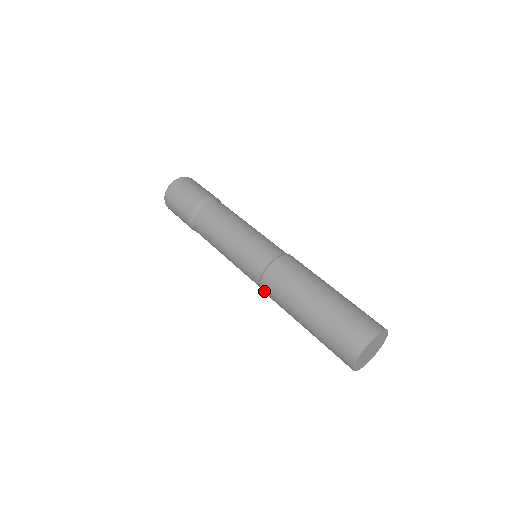
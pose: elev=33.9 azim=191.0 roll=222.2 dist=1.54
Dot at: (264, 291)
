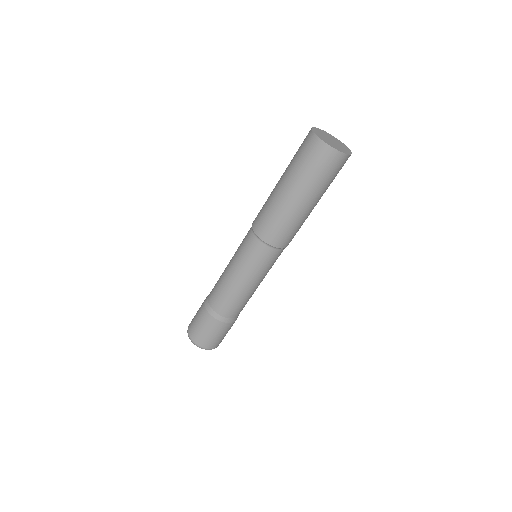
Dot at: (268, 238)
